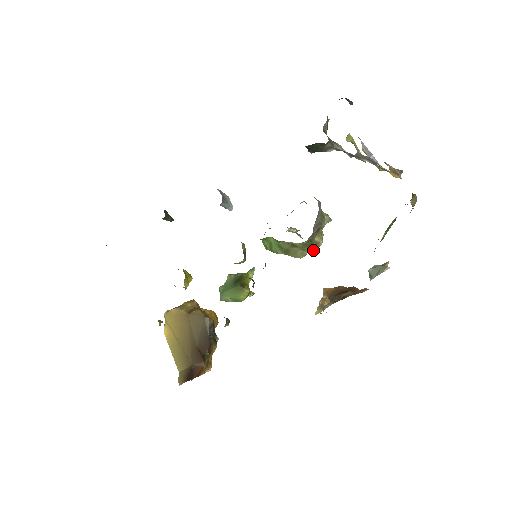
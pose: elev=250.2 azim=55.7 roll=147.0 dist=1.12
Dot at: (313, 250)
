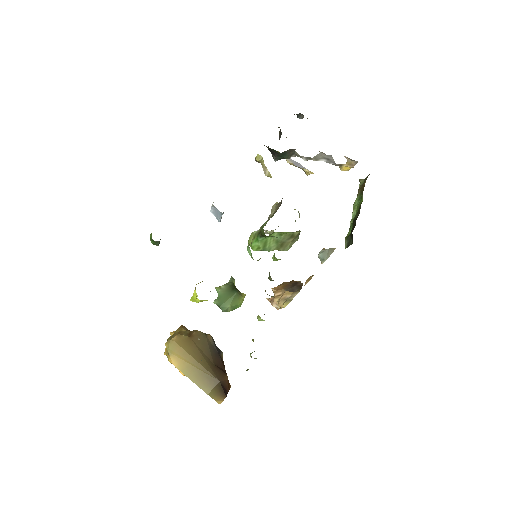
Dot at: occluded
